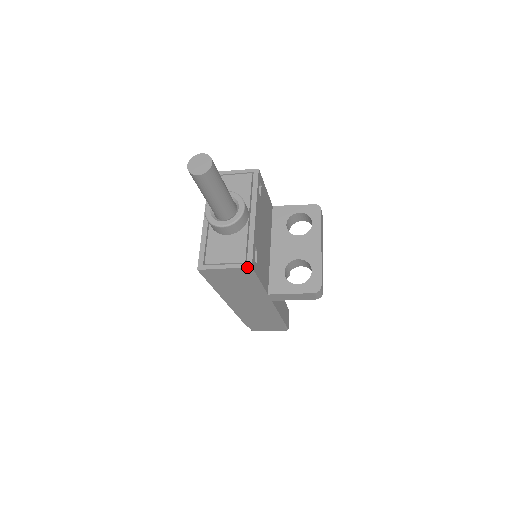
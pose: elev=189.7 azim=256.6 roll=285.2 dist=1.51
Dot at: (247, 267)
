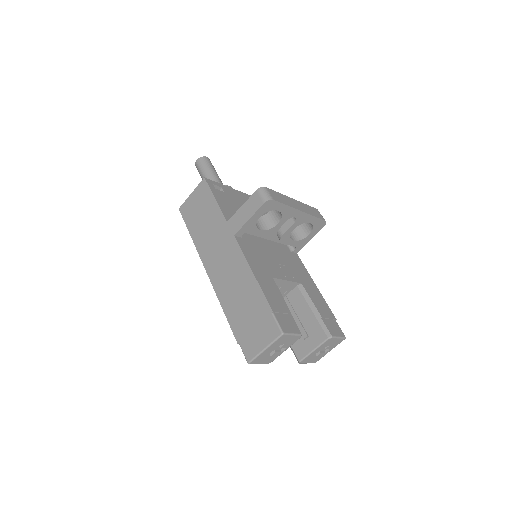
Dot at: (202, 180)
